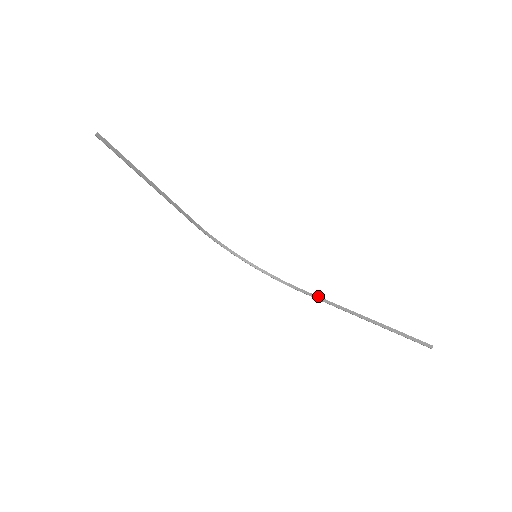
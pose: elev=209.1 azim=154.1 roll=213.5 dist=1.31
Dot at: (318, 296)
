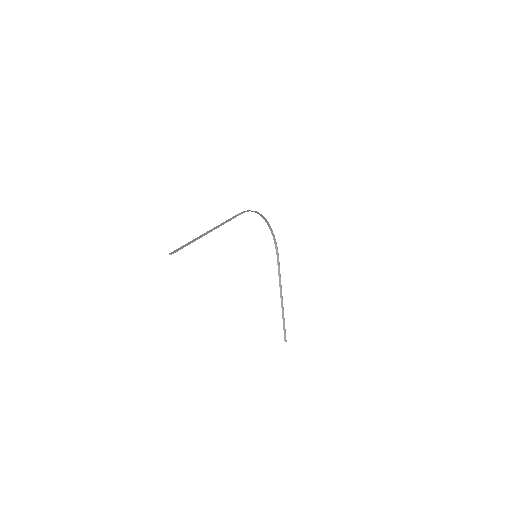
Dot at: occluded
